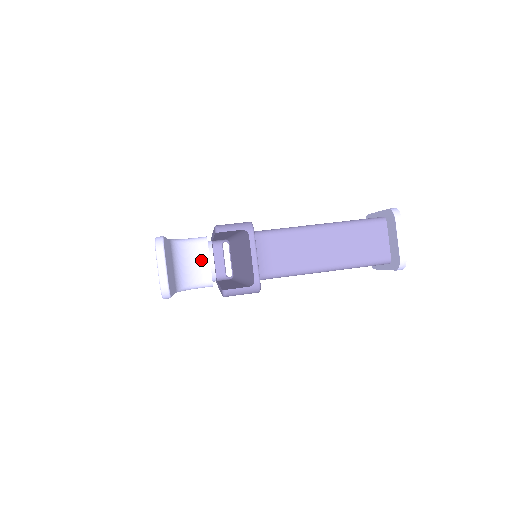
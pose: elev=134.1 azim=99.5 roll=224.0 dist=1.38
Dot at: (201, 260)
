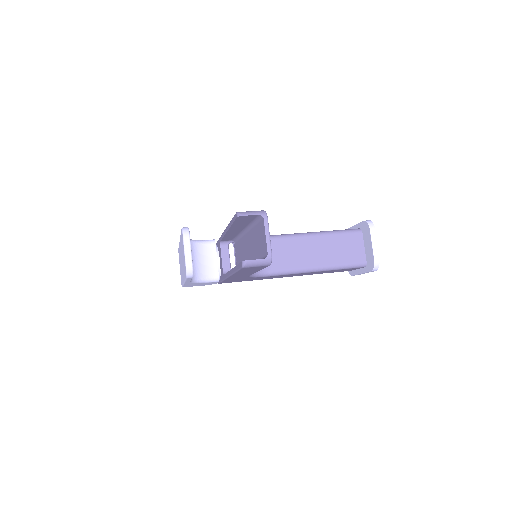
Dot at: (210, 258)
